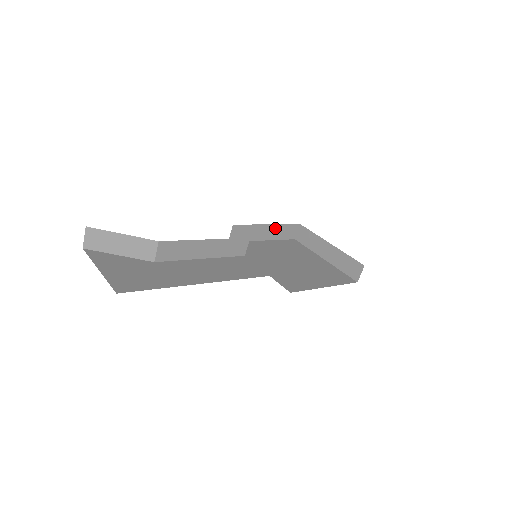
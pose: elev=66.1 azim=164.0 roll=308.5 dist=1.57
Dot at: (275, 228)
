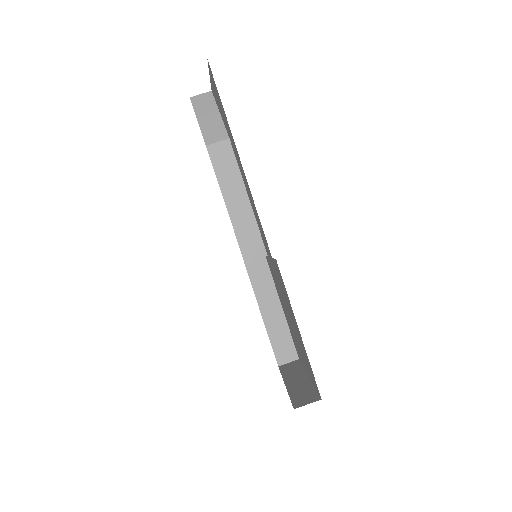
Dot at: (281, 321)
